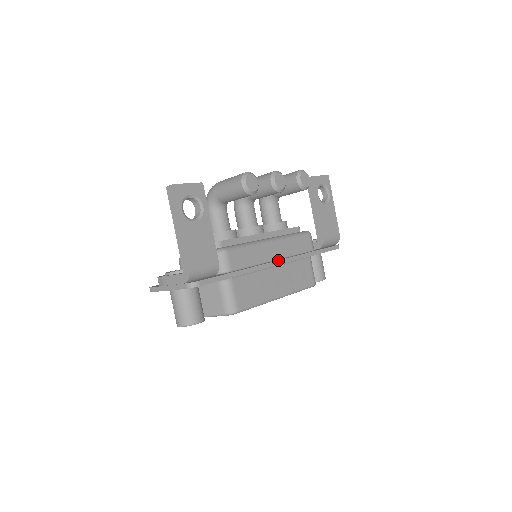
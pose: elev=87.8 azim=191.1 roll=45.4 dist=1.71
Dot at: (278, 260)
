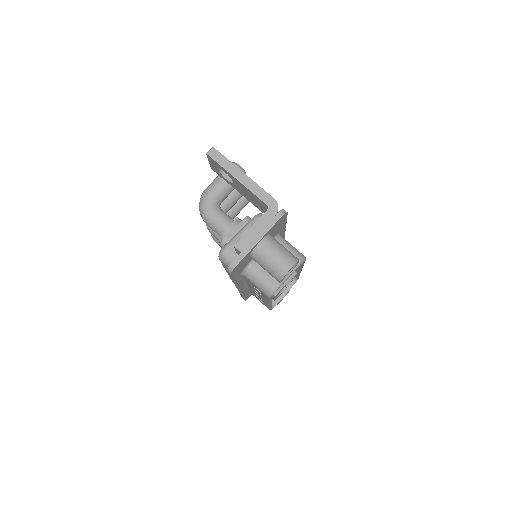
Dot at: occluded
